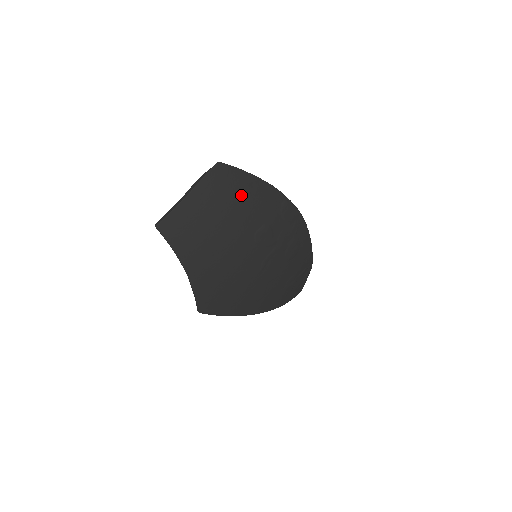
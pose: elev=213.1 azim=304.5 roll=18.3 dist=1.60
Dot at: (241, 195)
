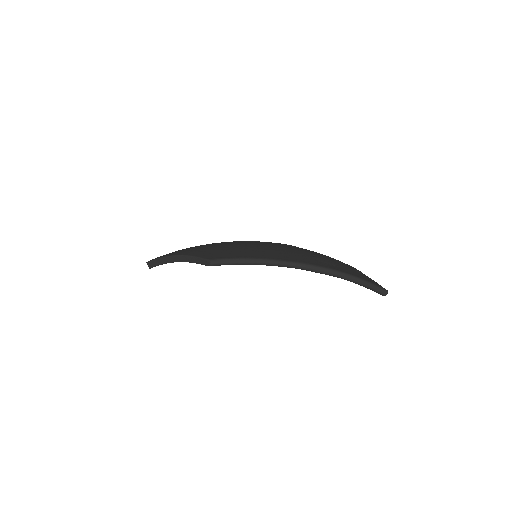
Dot at: occluded
